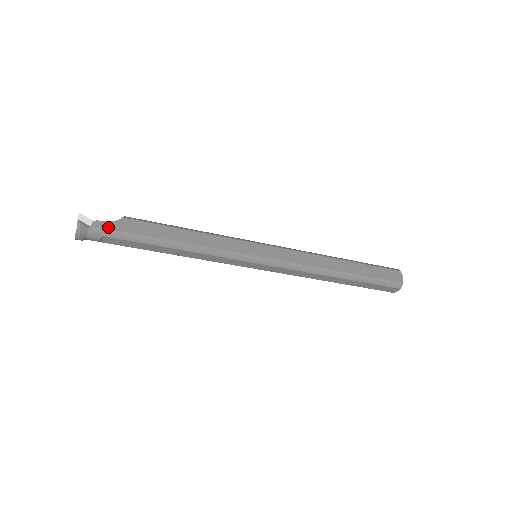
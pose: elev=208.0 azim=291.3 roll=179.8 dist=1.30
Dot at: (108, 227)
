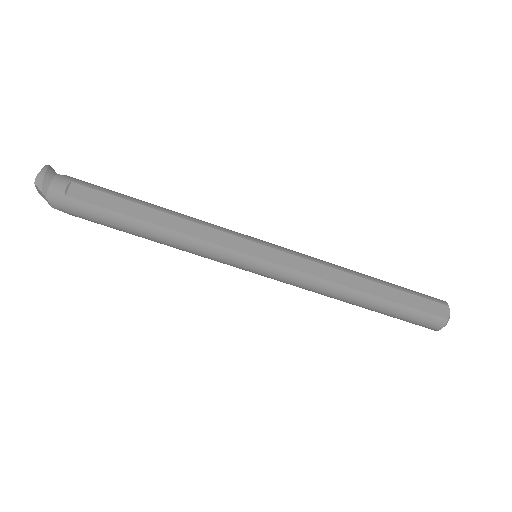
Dot at: (80, 181)
